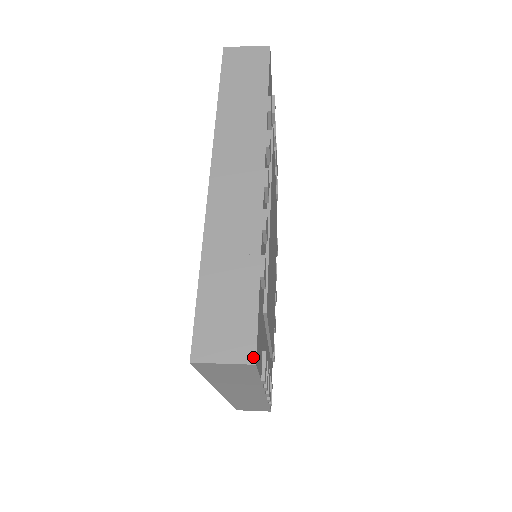
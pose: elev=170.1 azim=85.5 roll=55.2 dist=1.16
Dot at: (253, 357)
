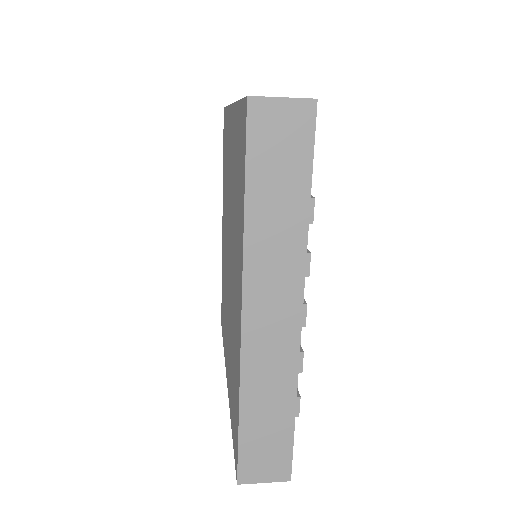
Dot at: (289, 477)
